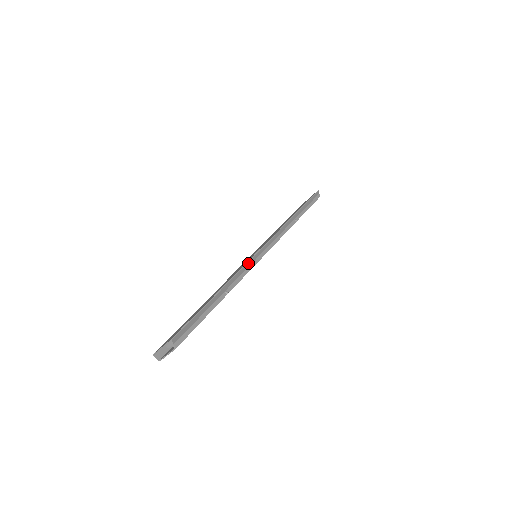
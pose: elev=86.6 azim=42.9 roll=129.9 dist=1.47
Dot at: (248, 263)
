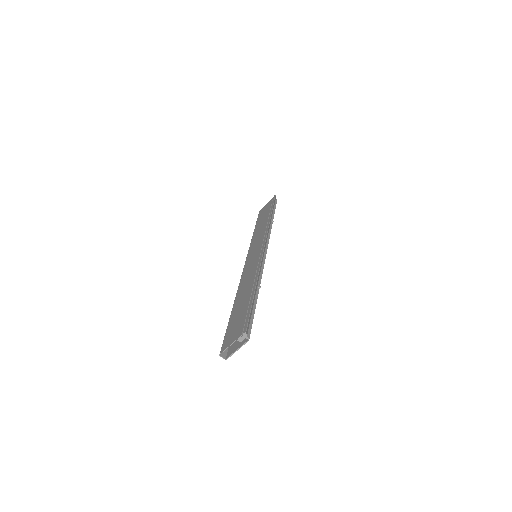
Dot at: (261, 260)
